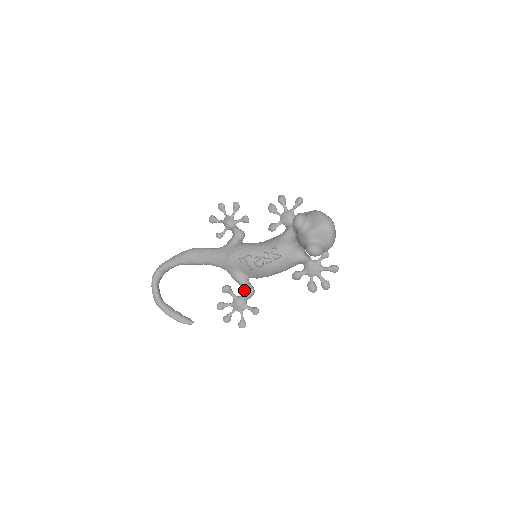
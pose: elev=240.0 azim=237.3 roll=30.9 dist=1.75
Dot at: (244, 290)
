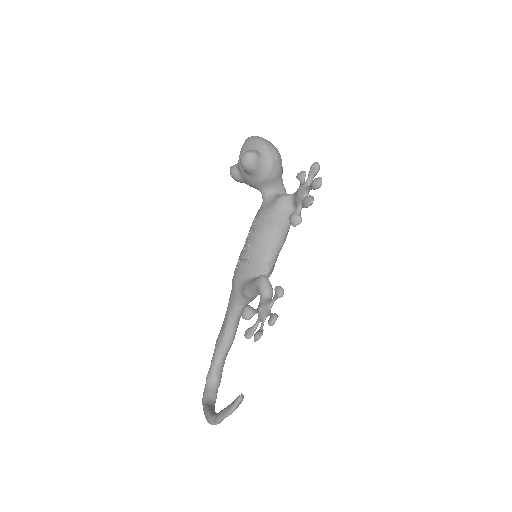
Dot at: (255, 287)
